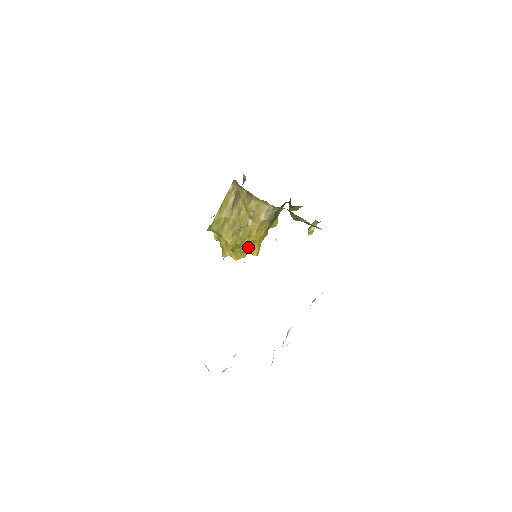
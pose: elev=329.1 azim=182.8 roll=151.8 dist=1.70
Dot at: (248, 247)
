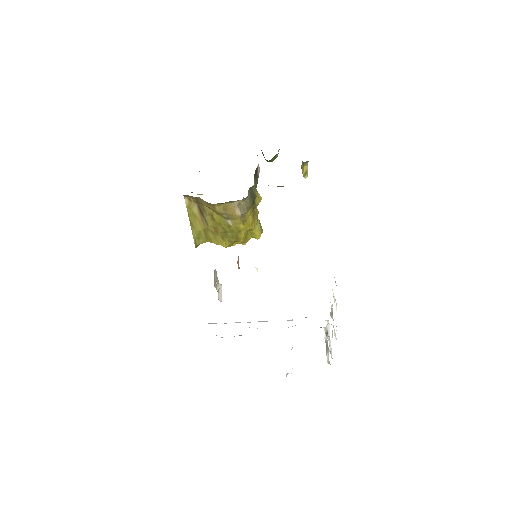
Dot at: (246, 238)
